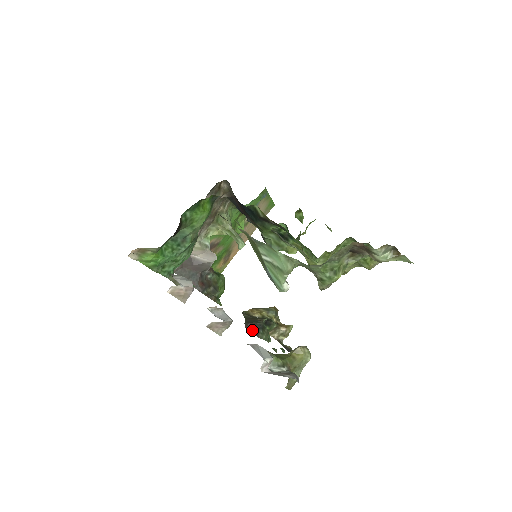
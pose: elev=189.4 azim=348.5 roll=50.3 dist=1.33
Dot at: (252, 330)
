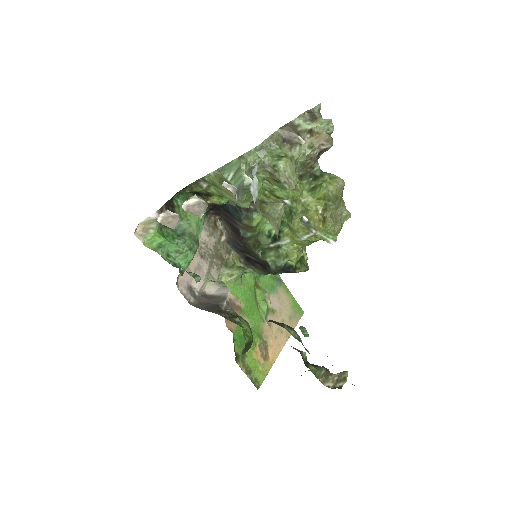
Dot at: (274, 322)
